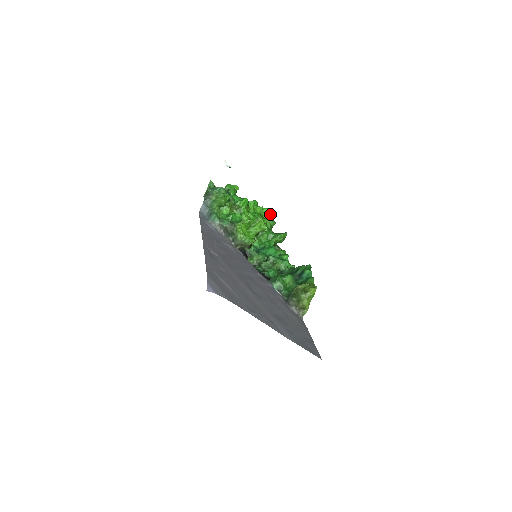
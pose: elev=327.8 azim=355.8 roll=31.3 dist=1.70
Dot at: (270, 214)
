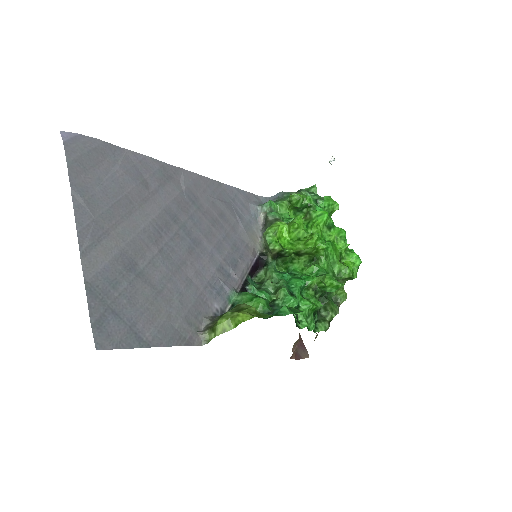
Dot at: (357, 265)
